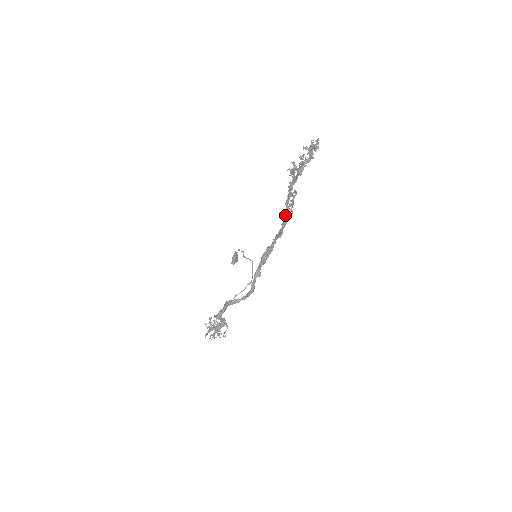
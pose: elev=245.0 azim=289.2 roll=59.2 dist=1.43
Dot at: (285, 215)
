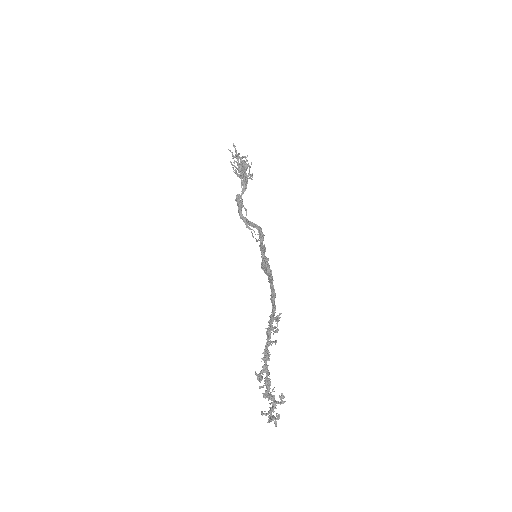
Dot at: occluded
